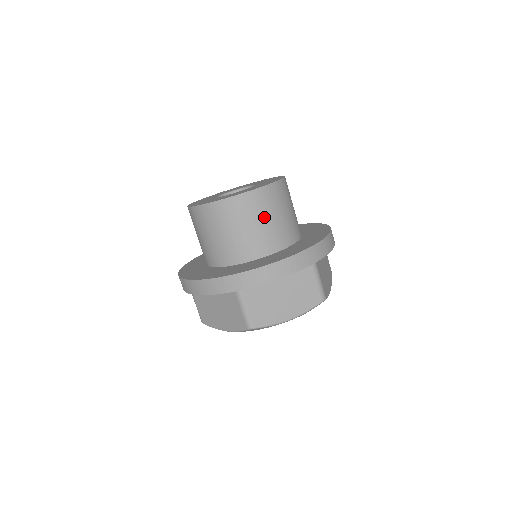
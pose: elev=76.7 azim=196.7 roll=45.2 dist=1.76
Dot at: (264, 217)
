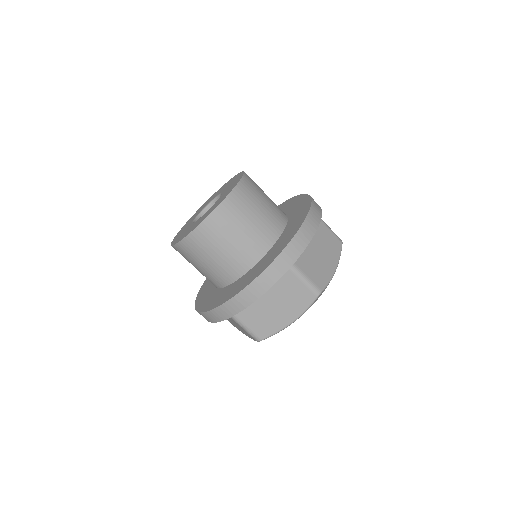
Dot at: (260, 201)
